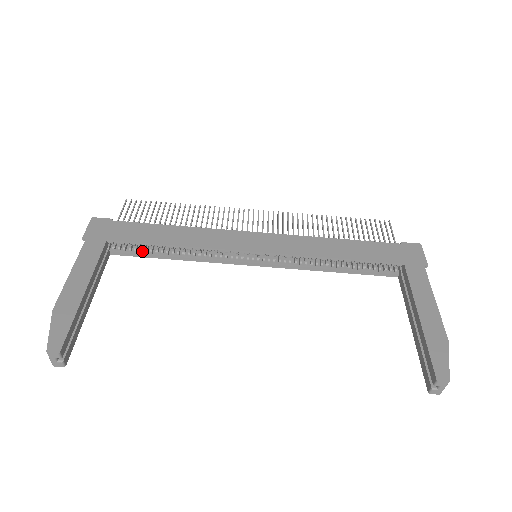
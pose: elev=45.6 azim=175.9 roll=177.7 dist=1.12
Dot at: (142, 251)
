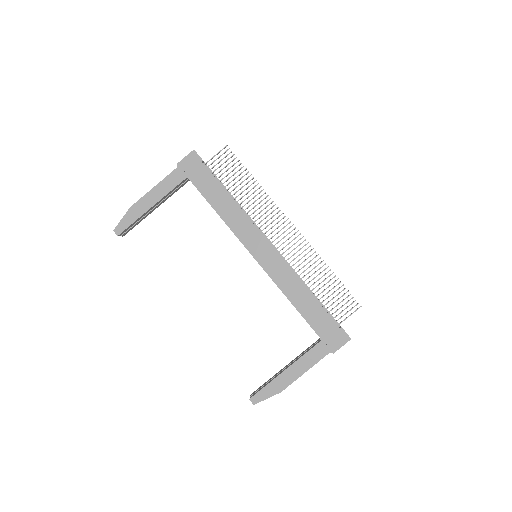
Dot at: occluded
